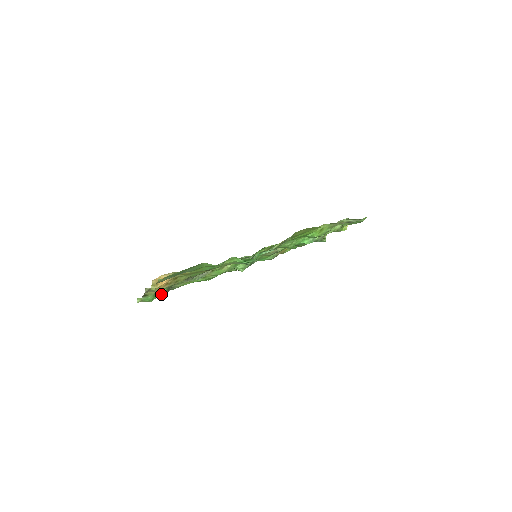
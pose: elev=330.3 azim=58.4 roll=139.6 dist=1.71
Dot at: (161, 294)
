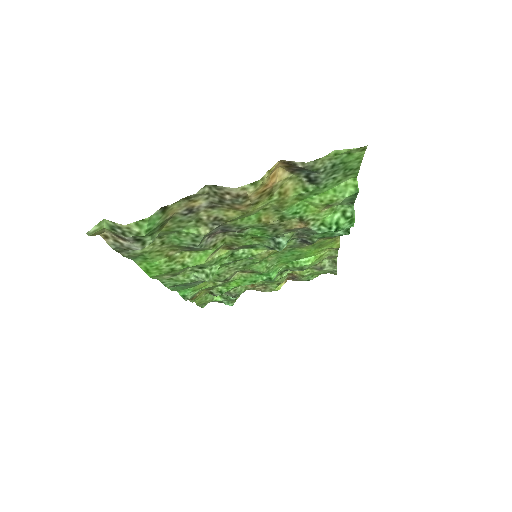
Dot at: (152, 235)
